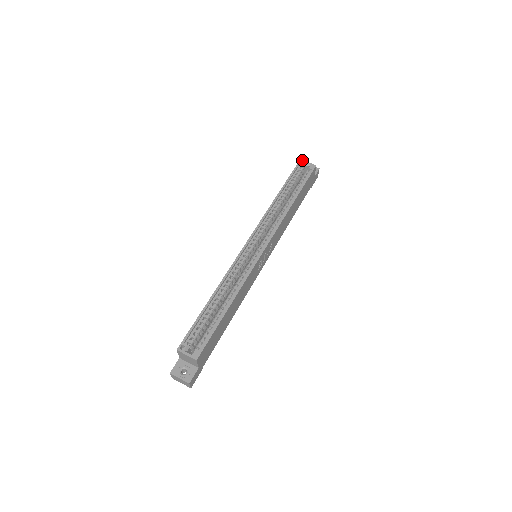
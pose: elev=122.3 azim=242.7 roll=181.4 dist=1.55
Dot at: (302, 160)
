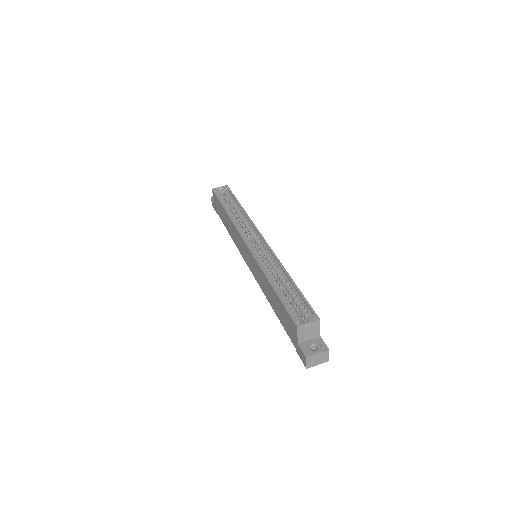
Dot at: (214, 188)
